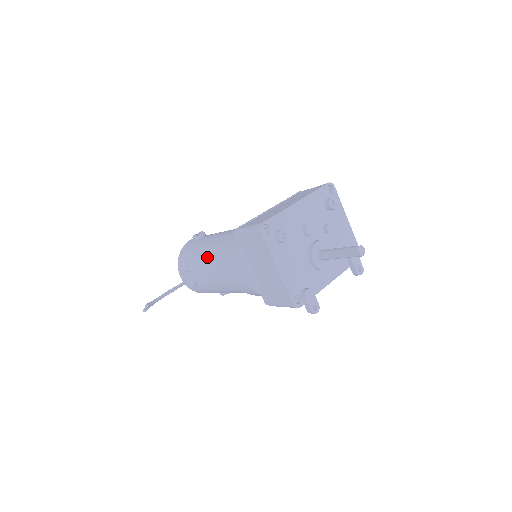
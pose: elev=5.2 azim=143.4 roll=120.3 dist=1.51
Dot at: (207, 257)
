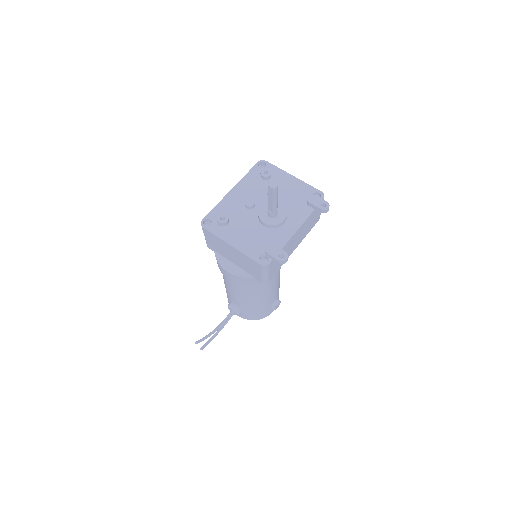
Dot at: (224, 281)
